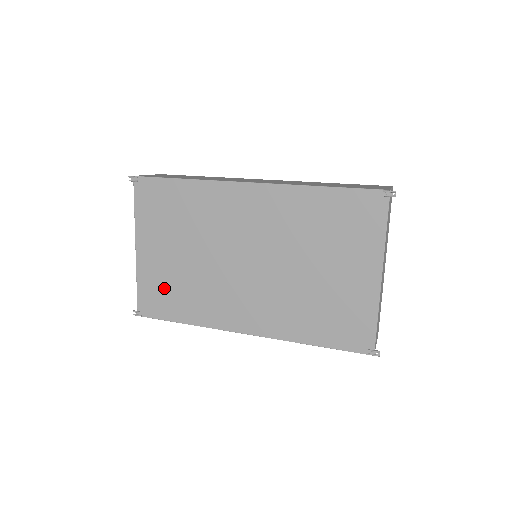
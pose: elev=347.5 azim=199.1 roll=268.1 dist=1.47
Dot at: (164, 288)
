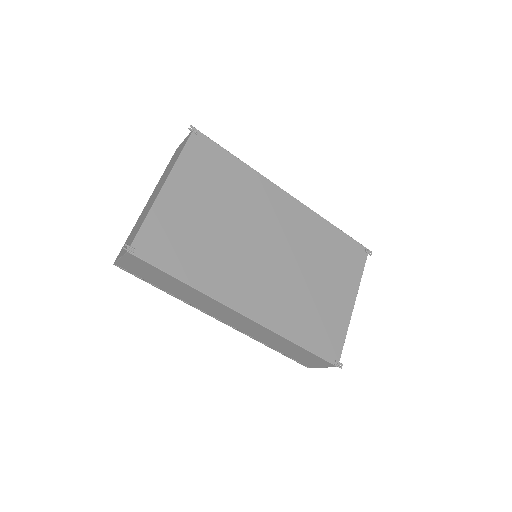
Dot at: (177, 237)
